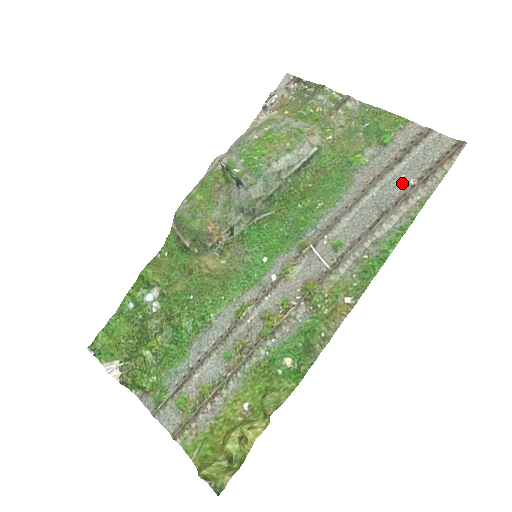
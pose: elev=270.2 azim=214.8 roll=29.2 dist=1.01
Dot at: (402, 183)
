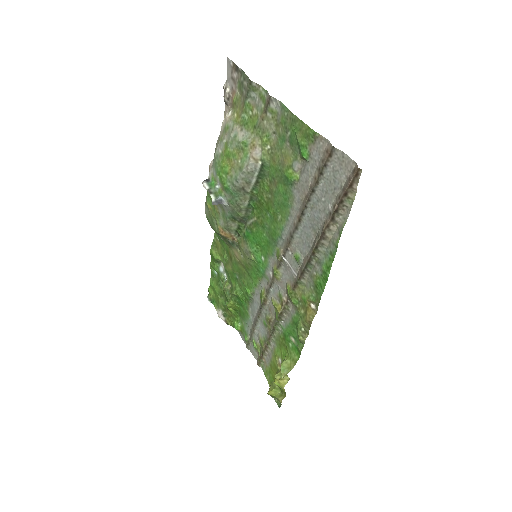
Dot at: (324, 207)
